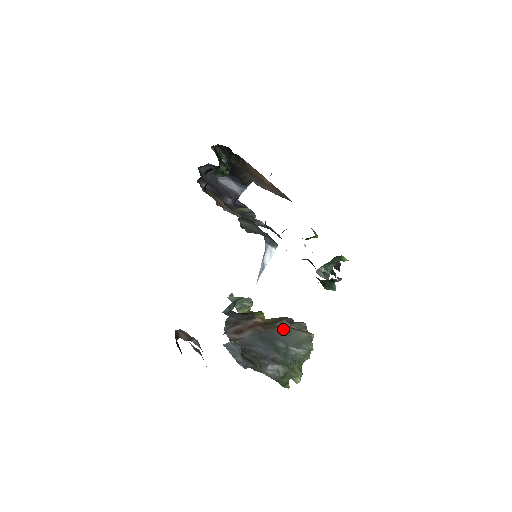
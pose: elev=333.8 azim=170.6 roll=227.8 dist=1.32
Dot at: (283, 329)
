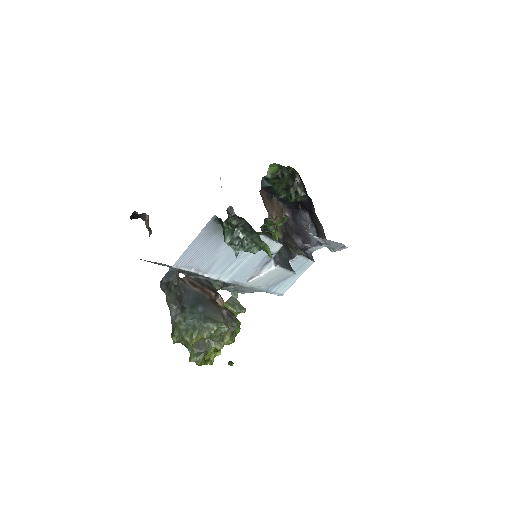
Dot at: (217, 308)
